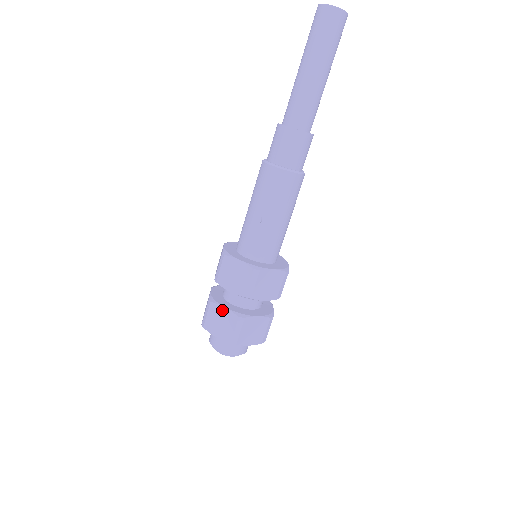
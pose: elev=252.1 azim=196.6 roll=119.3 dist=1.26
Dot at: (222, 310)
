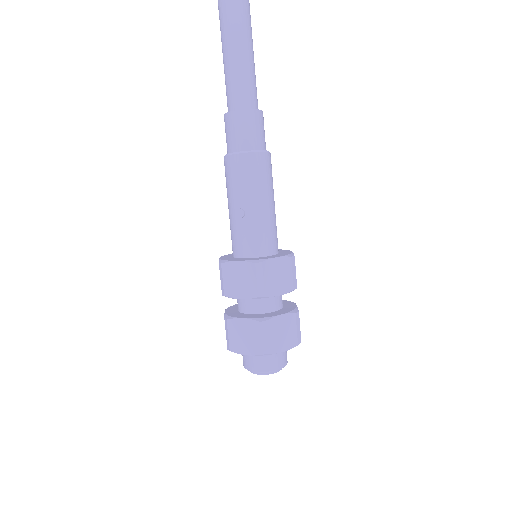
Dot at: (241, 323)
